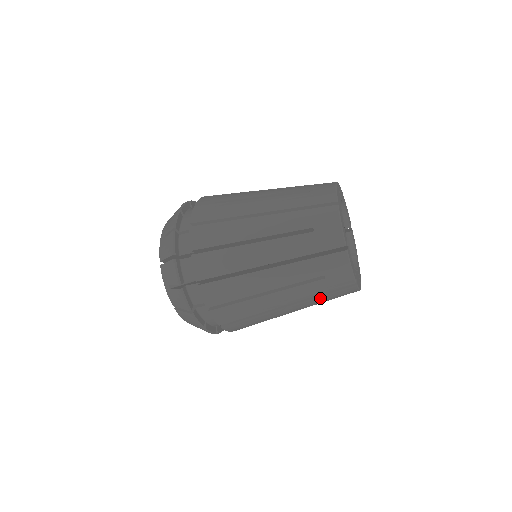
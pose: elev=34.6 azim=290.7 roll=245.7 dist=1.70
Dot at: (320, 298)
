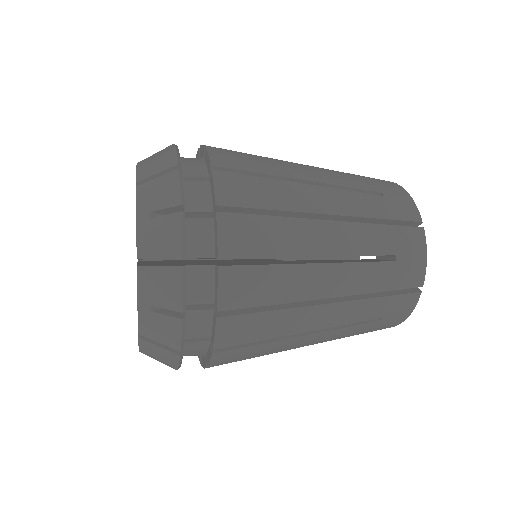
Dot at: occluded
